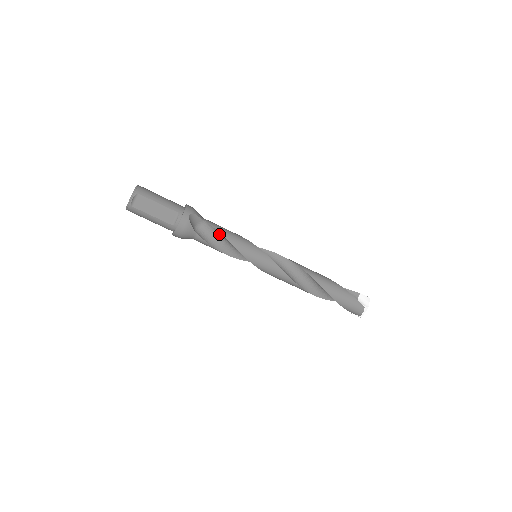
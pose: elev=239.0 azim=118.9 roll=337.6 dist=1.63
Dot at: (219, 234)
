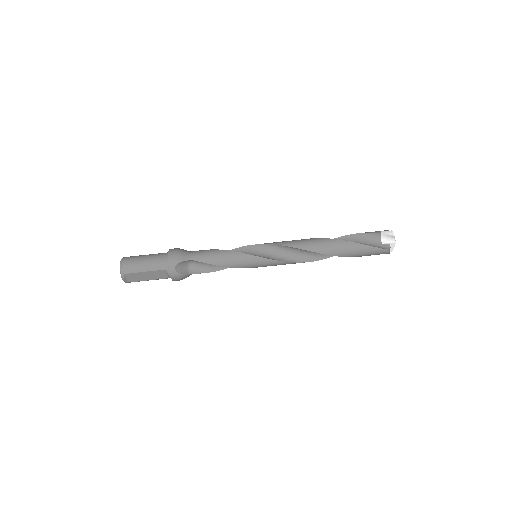
Dot at: (210, 263)
